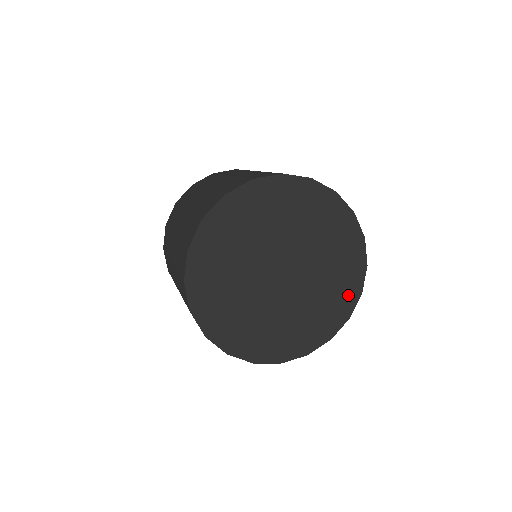
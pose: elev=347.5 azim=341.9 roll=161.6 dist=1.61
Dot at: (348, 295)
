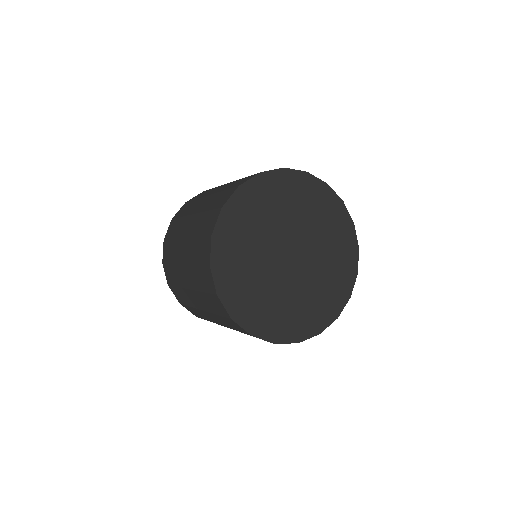
Dot at: (339, 296)
